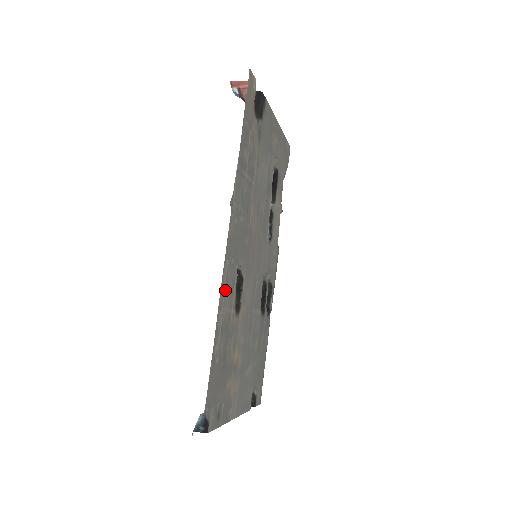
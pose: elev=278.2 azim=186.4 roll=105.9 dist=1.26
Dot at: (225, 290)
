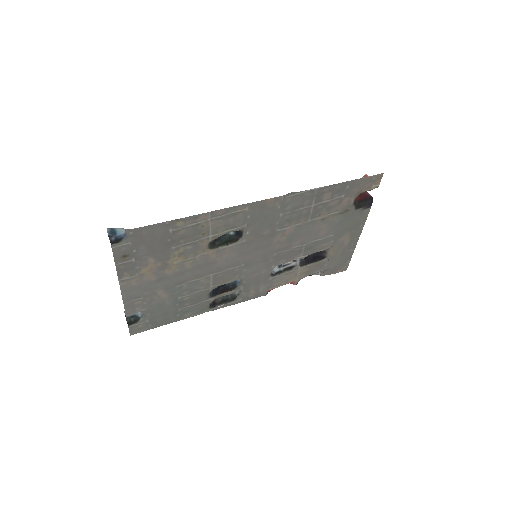
Dot at: (226, 216)
